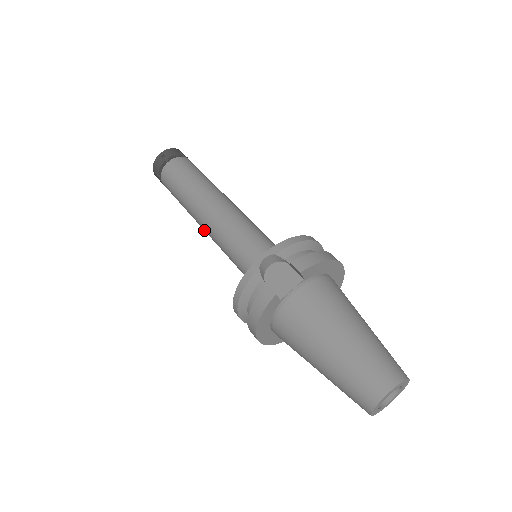
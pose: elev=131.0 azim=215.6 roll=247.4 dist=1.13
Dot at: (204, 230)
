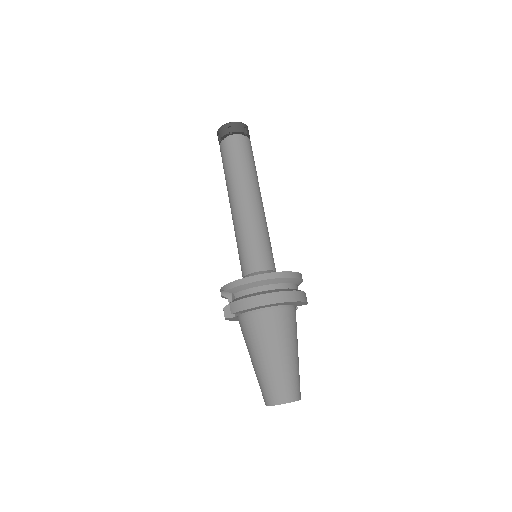
Dot at: occluded
